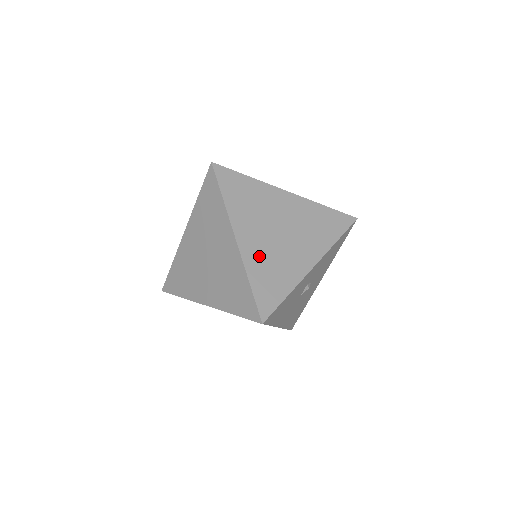
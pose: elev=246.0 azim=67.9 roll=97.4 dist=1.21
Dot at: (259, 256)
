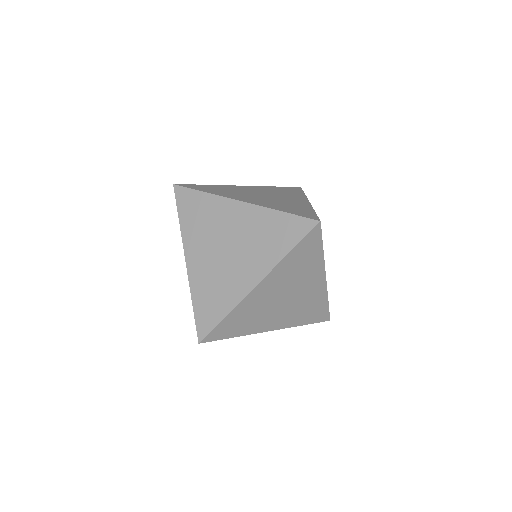
Dot at: (292, 317)
